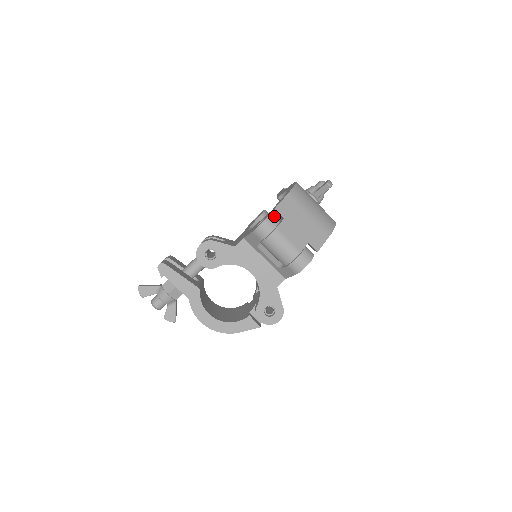
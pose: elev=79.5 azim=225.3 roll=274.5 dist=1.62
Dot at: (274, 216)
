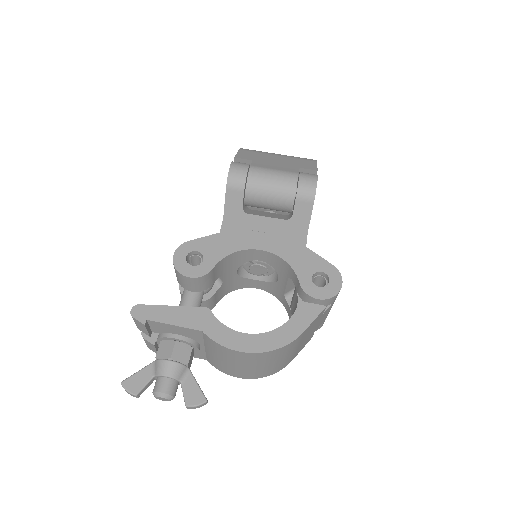
Dot at: occluded
